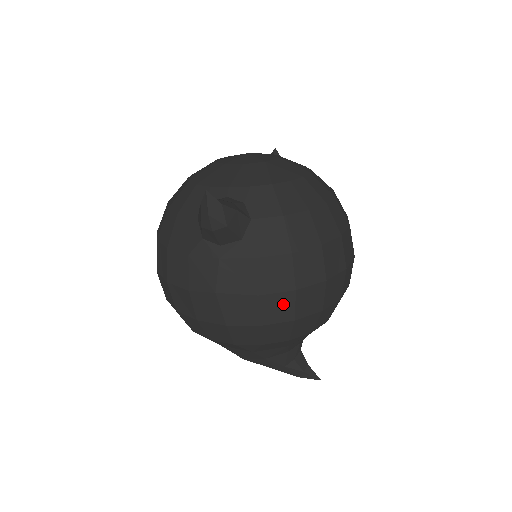
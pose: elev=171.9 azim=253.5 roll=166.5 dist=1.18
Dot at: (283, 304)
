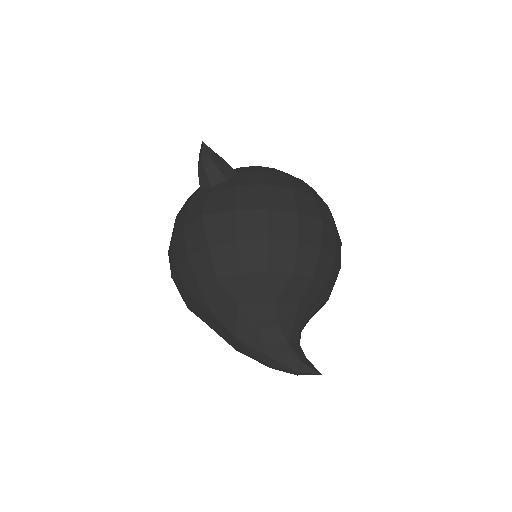
Dot at: (257, 221)
